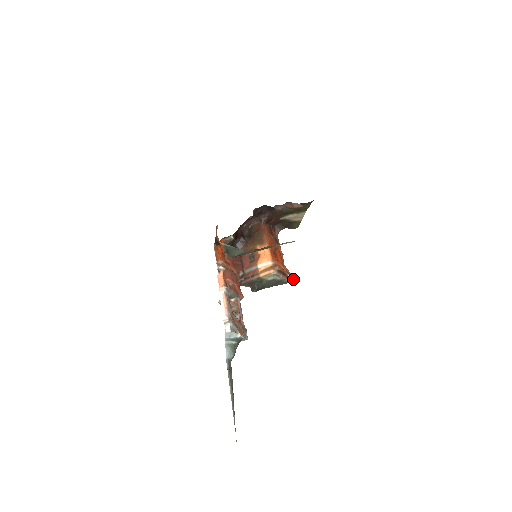
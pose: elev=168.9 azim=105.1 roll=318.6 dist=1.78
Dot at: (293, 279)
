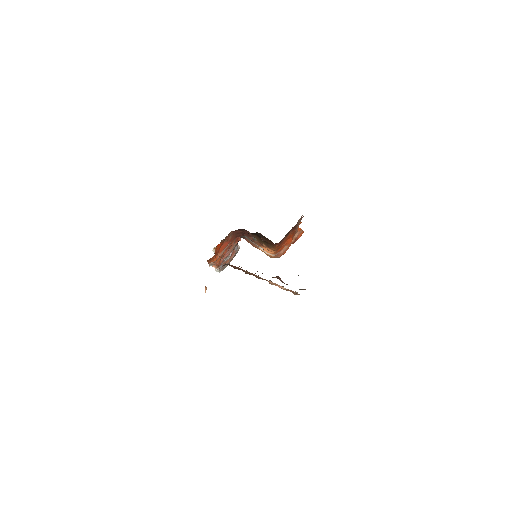
Dot at: (302, 233)
